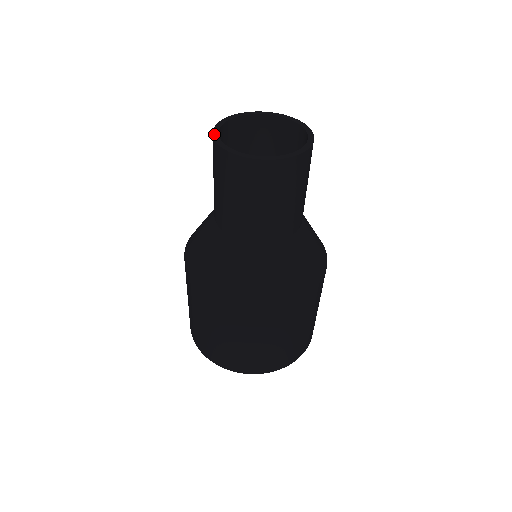
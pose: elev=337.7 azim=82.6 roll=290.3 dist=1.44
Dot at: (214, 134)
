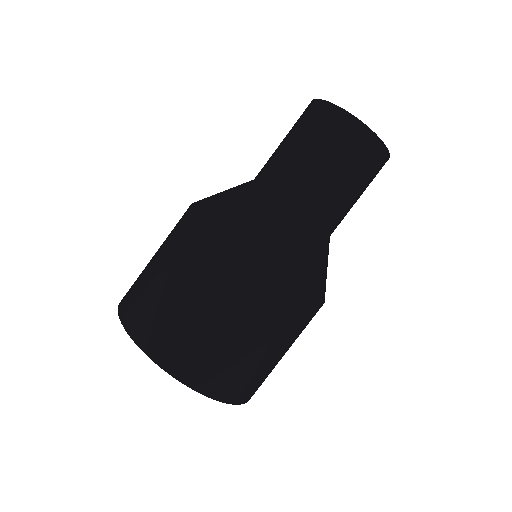
Dot at: occluded
